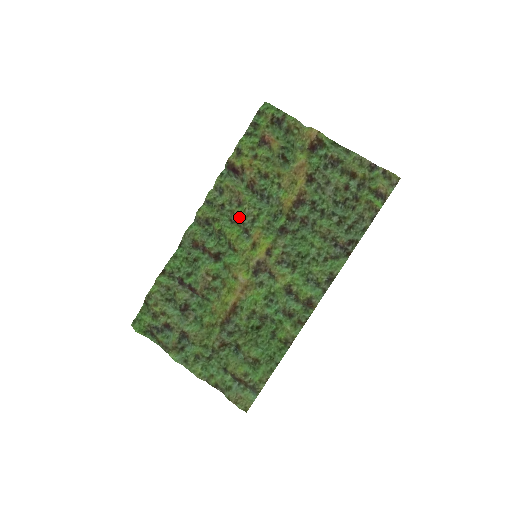
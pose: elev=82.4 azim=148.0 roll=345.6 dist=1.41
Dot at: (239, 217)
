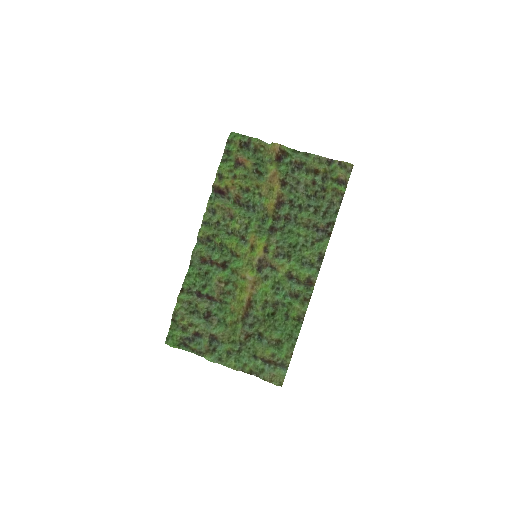
Dot at: (234, 228)
